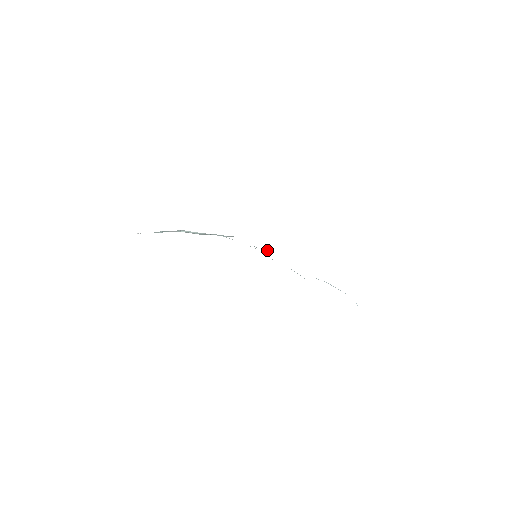
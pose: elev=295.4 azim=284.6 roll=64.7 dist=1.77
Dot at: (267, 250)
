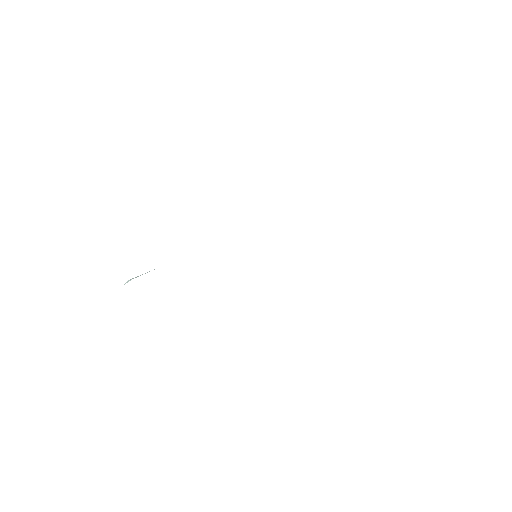
Dot at: occluded
